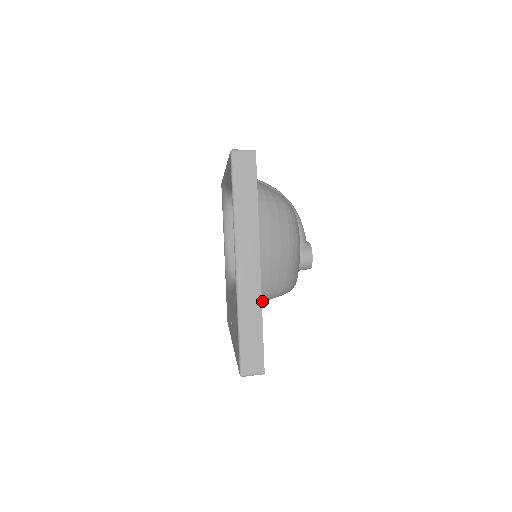
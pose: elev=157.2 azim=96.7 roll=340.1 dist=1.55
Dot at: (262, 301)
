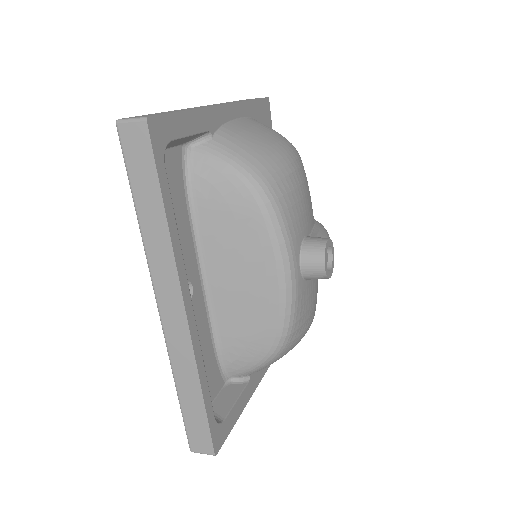
Dot at: (215, 174)
